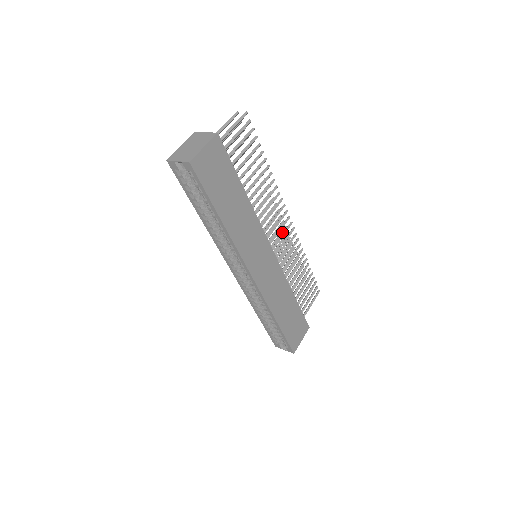
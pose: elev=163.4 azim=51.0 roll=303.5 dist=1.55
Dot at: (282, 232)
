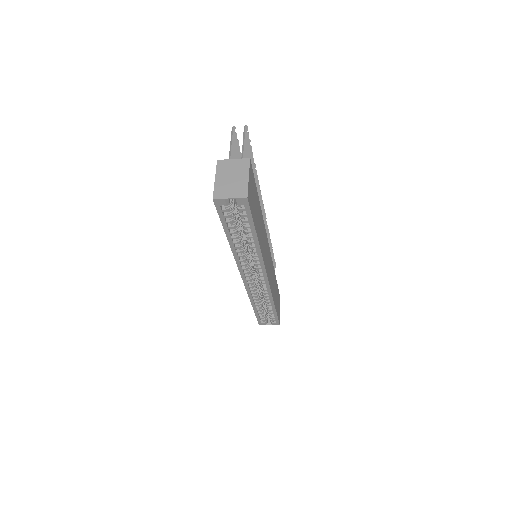
Dot at: occluded
